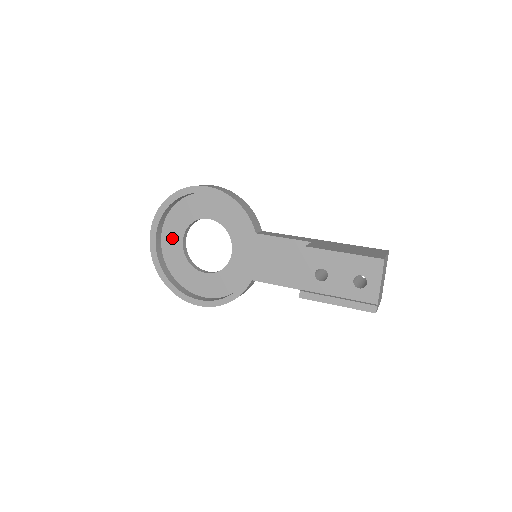
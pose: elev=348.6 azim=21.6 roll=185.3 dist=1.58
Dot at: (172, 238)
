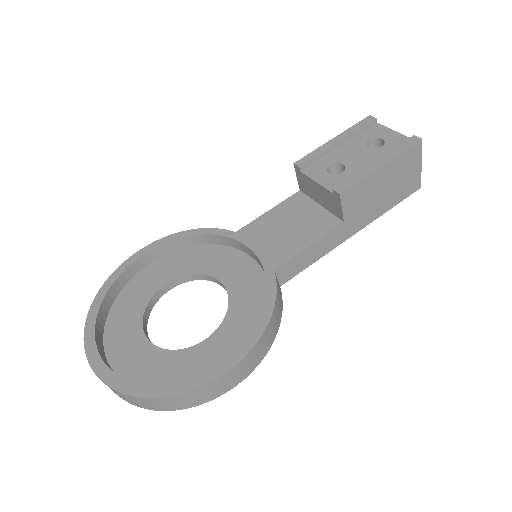
Dot at: (126, 346)
